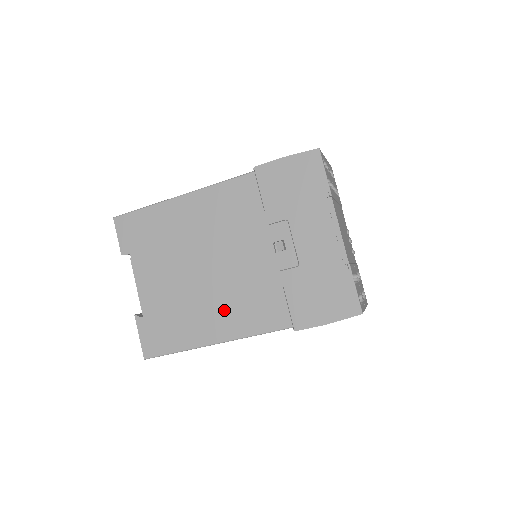
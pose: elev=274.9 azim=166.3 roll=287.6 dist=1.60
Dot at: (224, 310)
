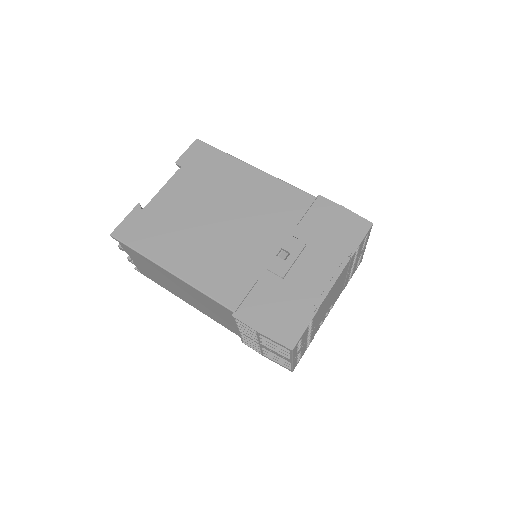
Dot at: (201, 257)
